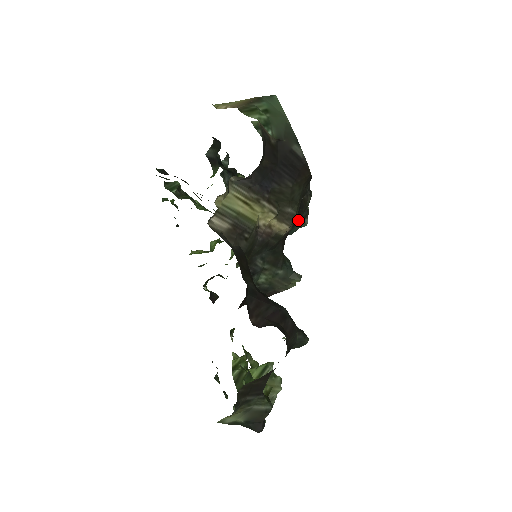
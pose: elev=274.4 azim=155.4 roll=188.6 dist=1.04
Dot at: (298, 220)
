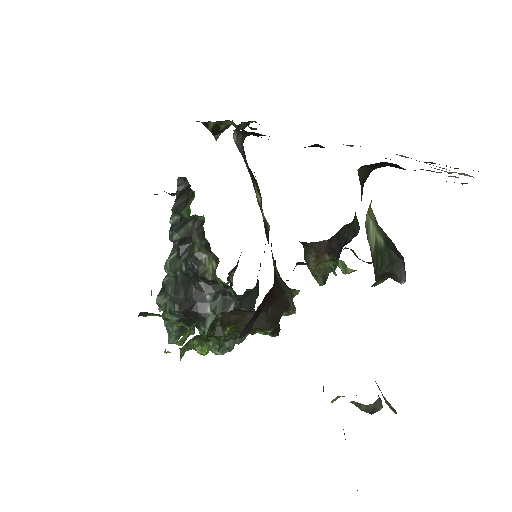
Dot at: occluded
